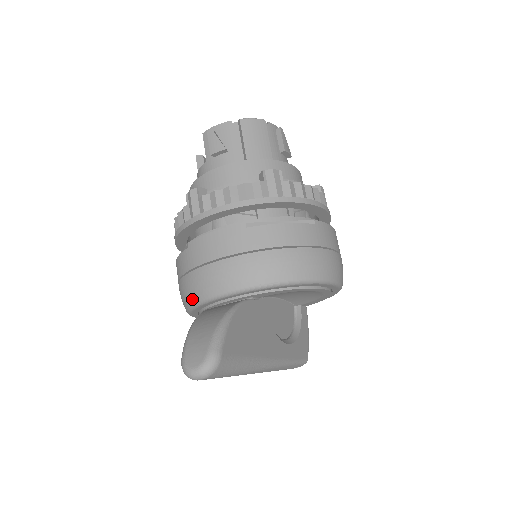
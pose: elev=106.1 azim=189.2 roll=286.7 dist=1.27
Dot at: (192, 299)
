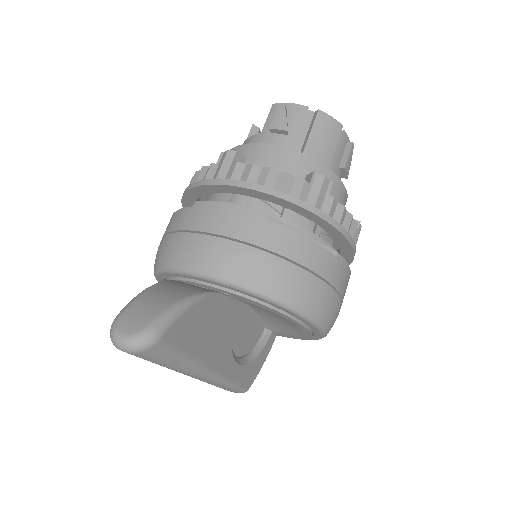
Dot at: (166, 261)
